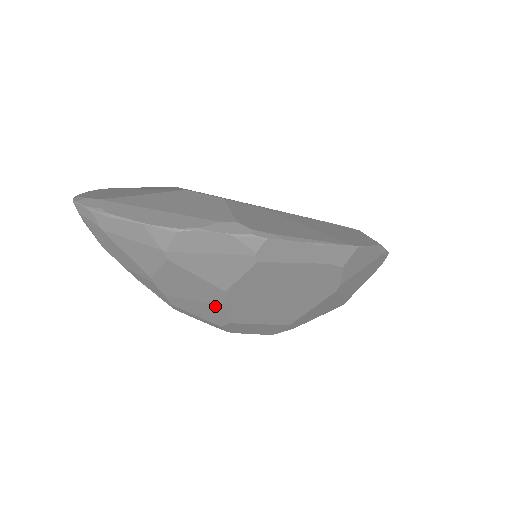
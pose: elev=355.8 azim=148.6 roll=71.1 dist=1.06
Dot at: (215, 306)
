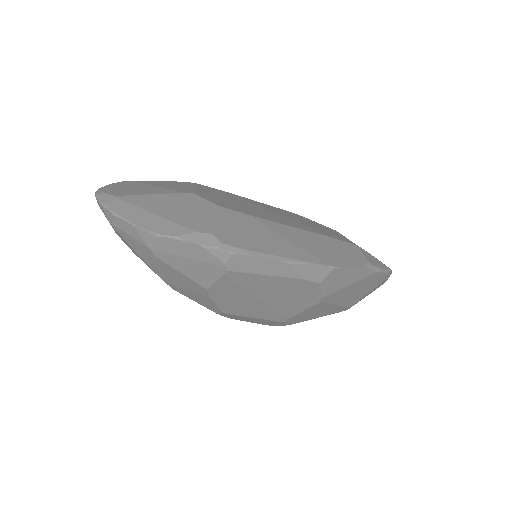
Dot at: (204, 298)
